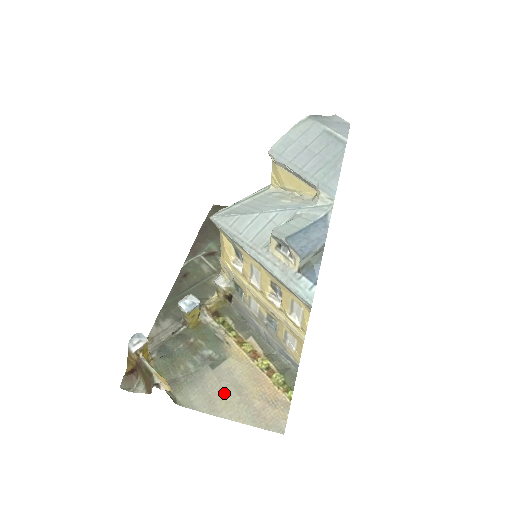
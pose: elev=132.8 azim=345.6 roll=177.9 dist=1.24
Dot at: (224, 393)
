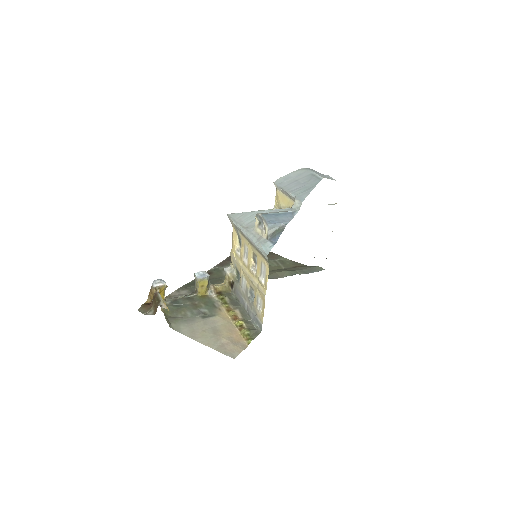
Dot at: (204, 330)
